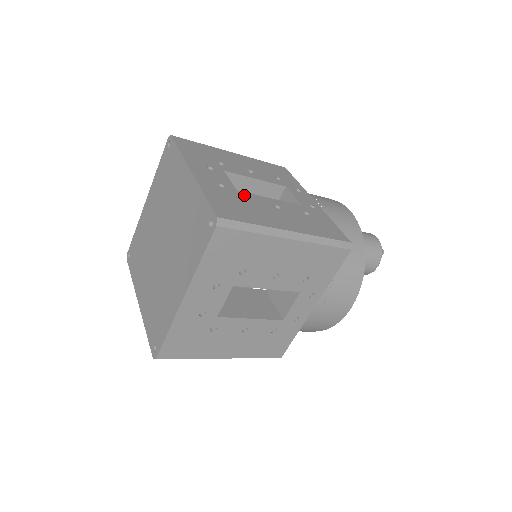
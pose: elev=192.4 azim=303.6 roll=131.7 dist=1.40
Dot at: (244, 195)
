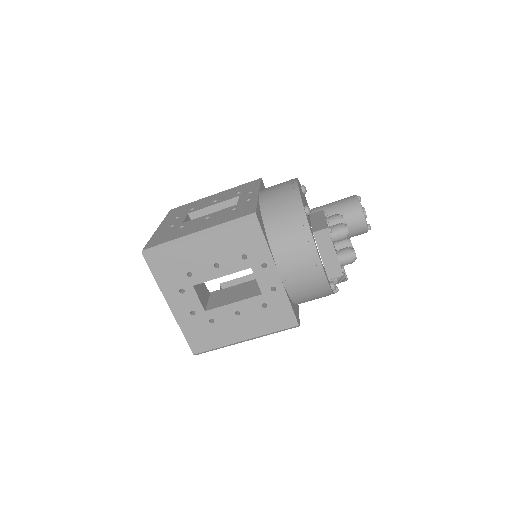
Dot at: occluded
